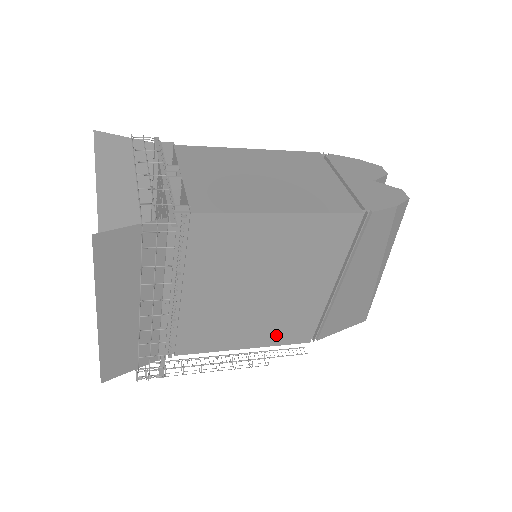
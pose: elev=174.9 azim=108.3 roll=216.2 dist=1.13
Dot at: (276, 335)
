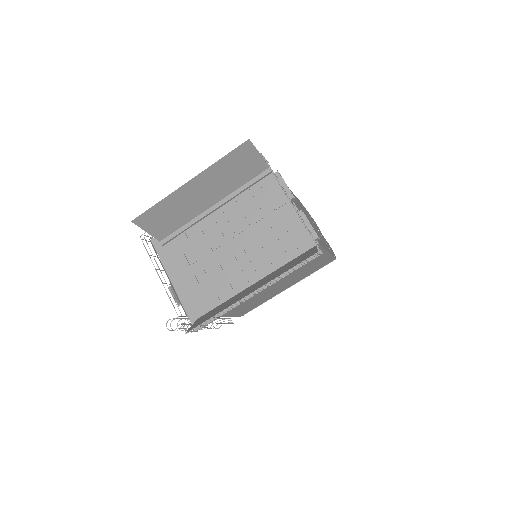
Dot at: (241, 310)
